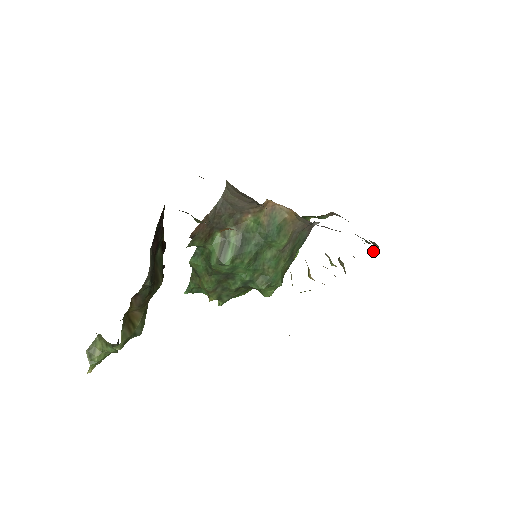
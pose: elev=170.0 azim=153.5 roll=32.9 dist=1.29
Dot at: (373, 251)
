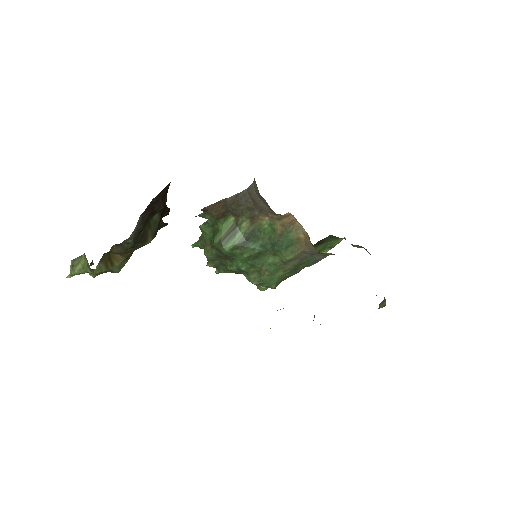
Dot at: (380, 305)
